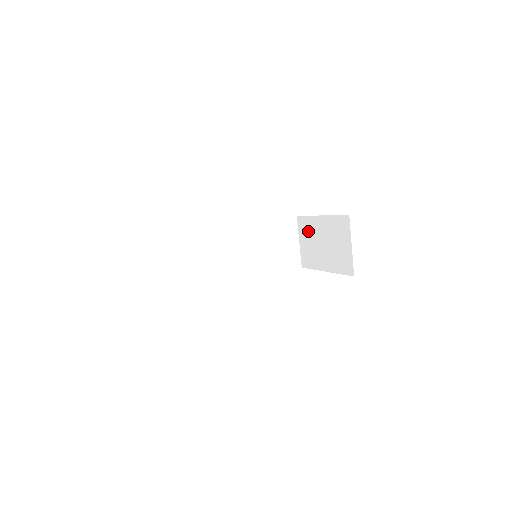
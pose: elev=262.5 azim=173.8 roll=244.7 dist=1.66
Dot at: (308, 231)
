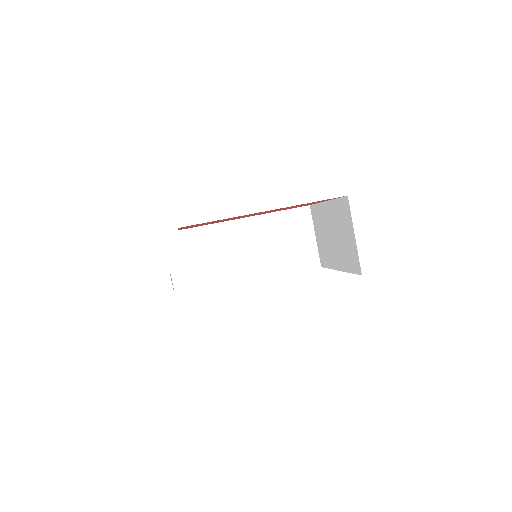
Dot at: (320, 222)
